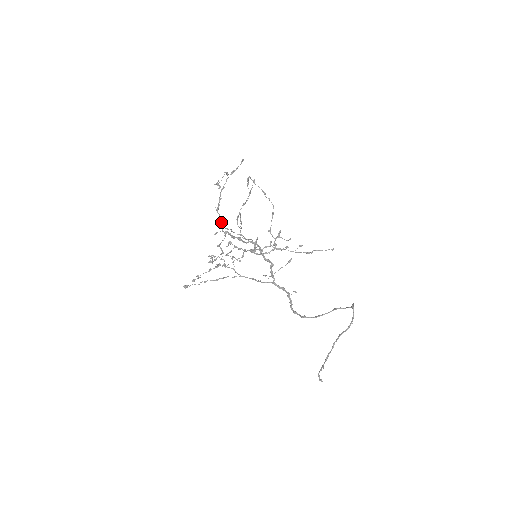
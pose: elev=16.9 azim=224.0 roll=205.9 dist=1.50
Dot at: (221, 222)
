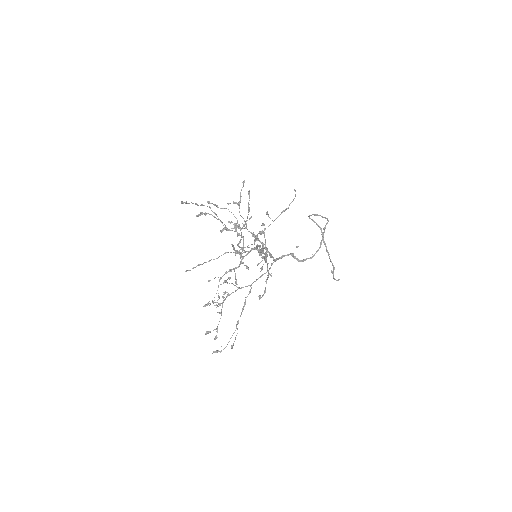
Dot at: (265, 254)
